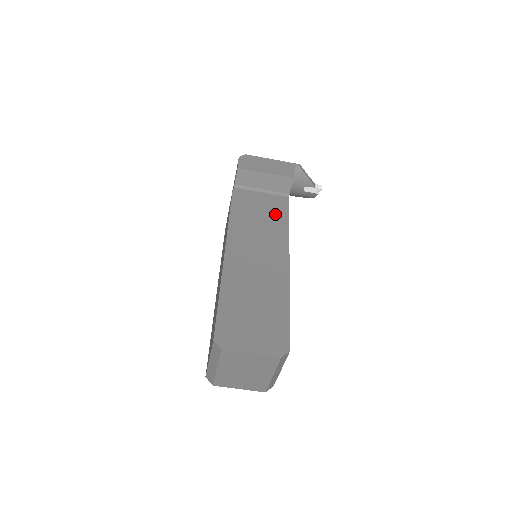
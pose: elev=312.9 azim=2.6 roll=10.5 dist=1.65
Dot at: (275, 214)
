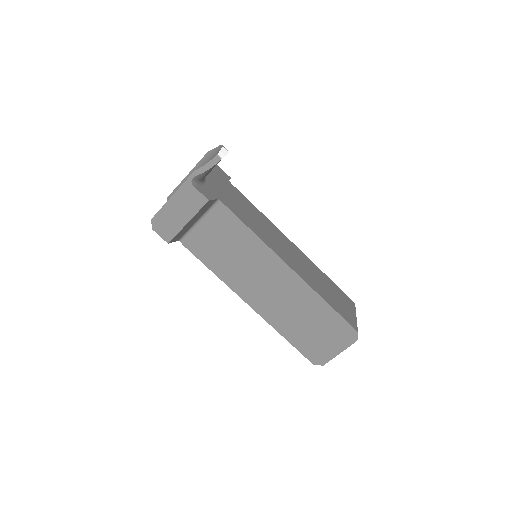
Dot at: (234, 234)
